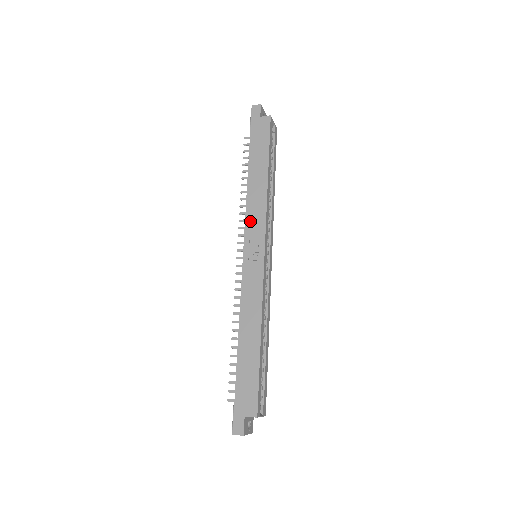
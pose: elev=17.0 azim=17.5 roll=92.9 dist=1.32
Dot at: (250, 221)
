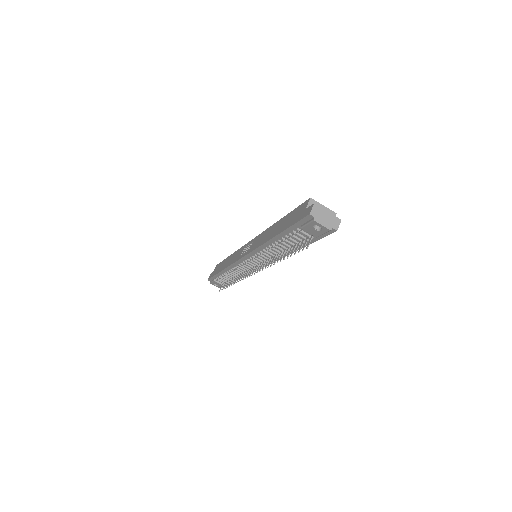
Dot at: (236, 259)
